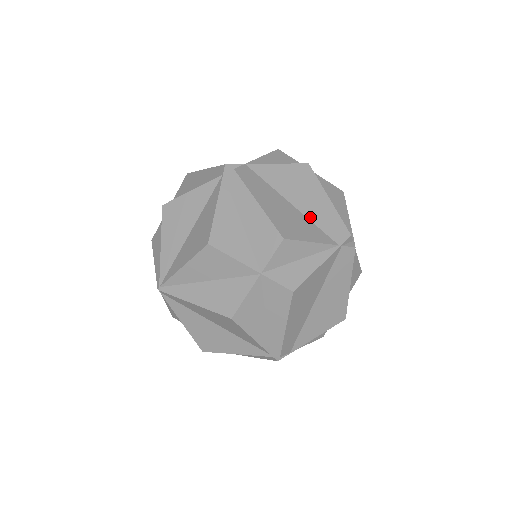
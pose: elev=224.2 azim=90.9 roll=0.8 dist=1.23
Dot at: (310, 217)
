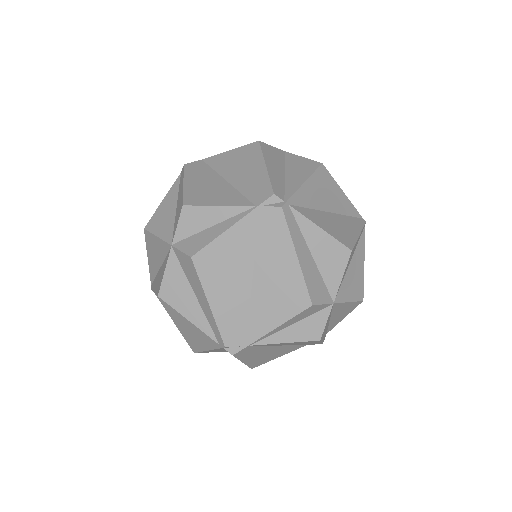
Dot at: (238, 187)
